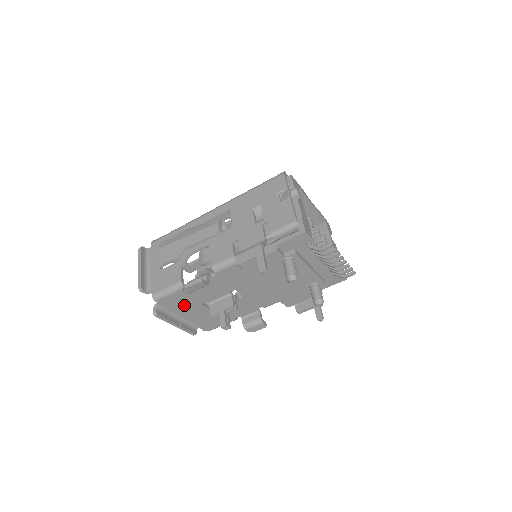
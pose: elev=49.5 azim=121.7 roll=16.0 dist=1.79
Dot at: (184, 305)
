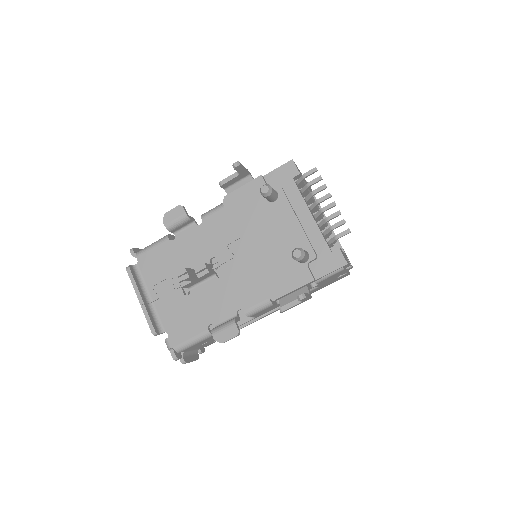
Dot at: (160, 274)
